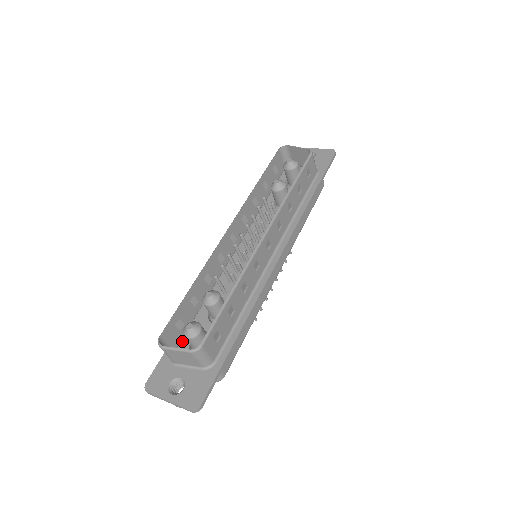
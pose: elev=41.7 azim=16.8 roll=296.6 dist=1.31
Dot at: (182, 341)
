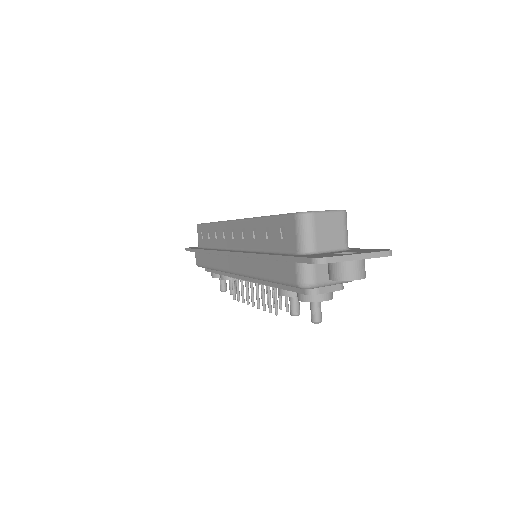
Dot at: occluded
